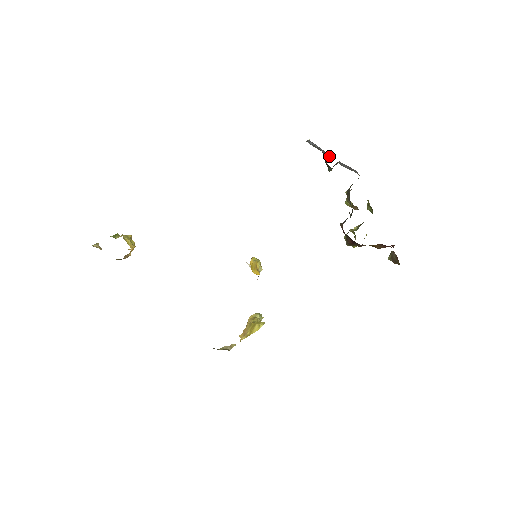
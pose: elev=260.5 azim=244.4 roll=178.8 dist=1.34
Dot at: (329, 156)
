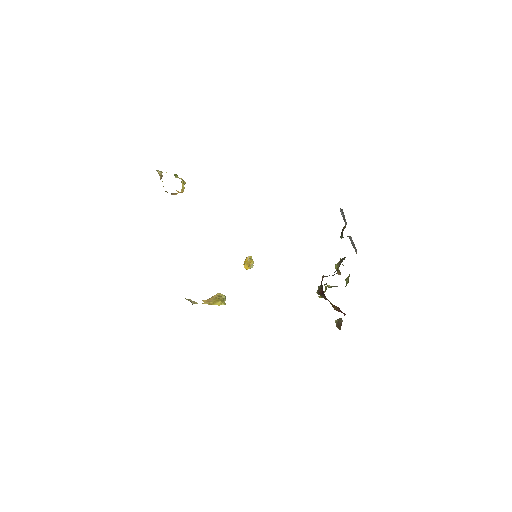
Dot at: occluded
